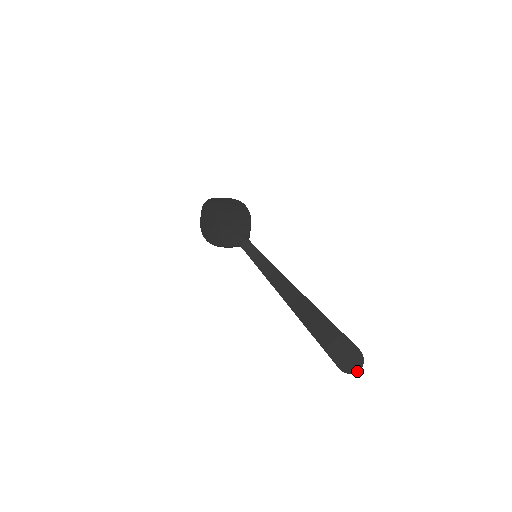
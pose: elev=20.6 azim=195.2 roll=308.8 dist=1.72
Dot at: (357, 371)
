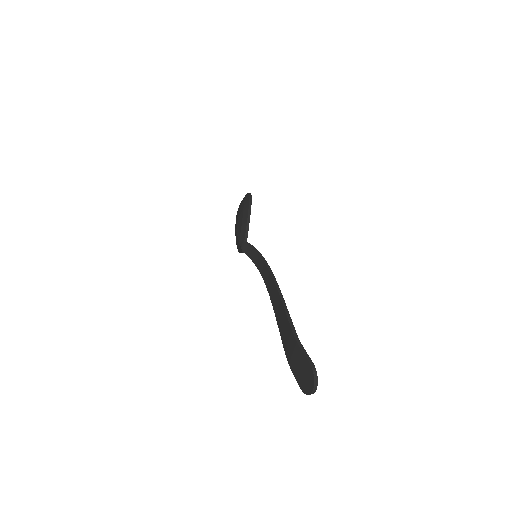
Dot at: (311, 392)
